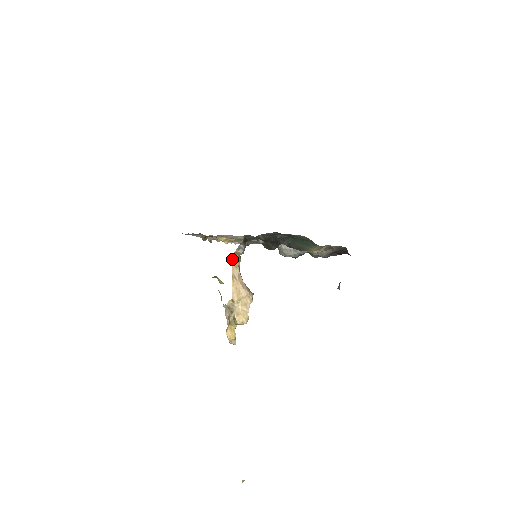
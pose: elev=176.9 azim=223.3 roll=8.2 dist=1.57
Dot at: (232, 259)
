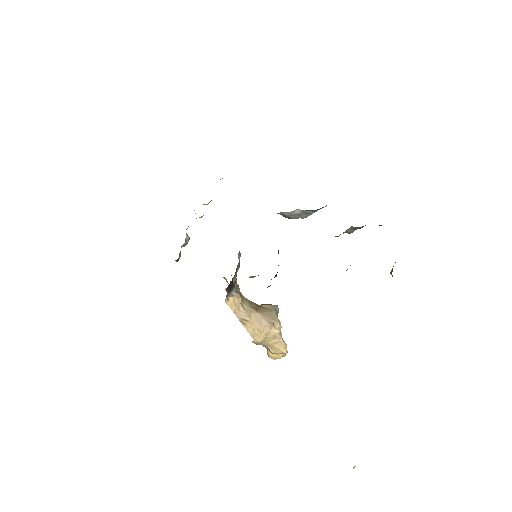
Dot at: (228, 302)
